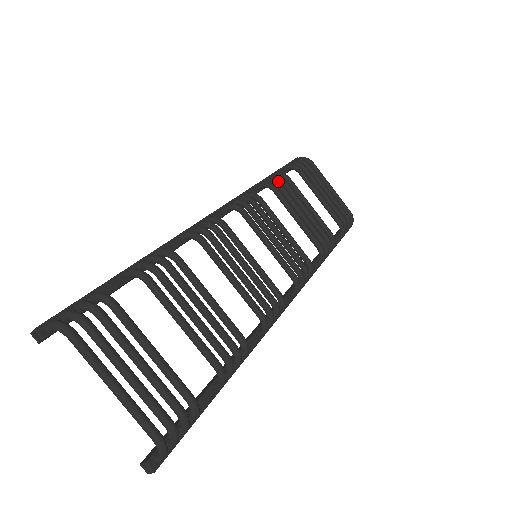
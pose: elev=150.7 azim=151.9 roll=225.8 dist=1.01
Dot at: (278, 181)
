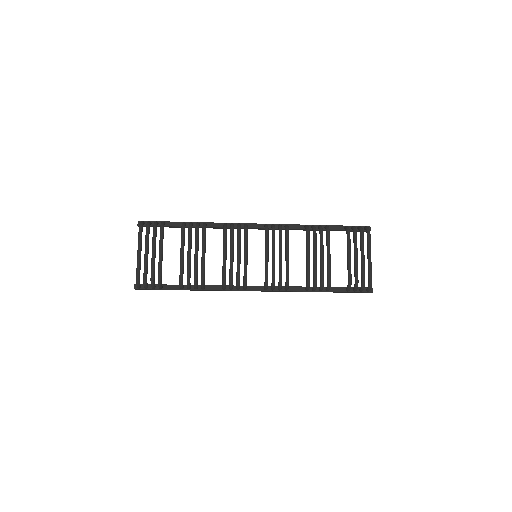
Dot at: (315, 229)
